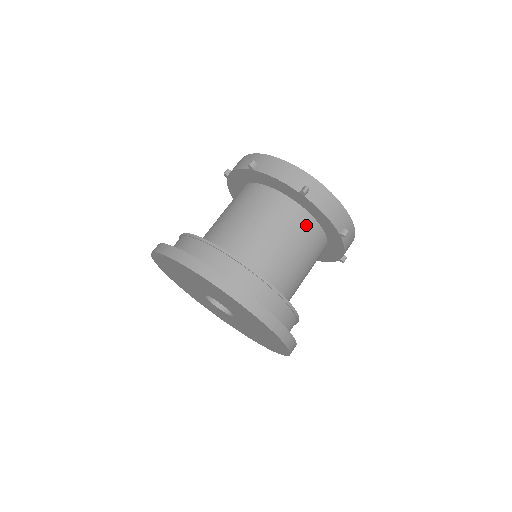
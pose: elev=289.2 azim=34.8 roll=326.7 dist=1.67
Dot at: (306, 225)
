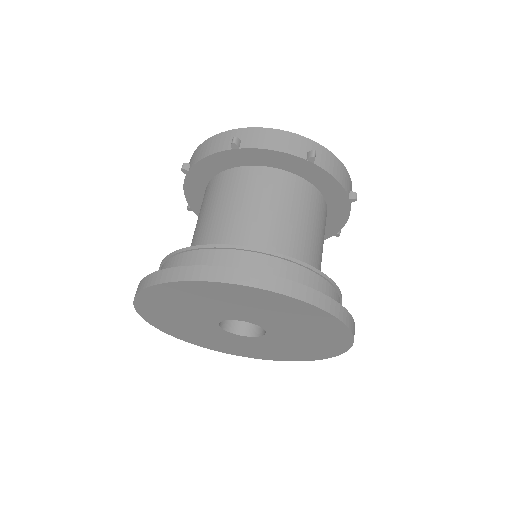
Dot at: (268, 179)
